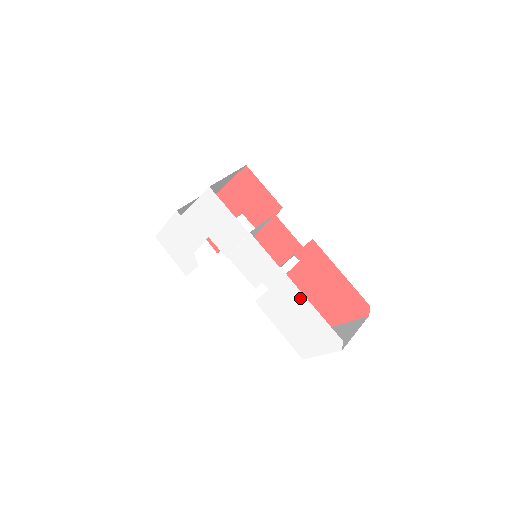
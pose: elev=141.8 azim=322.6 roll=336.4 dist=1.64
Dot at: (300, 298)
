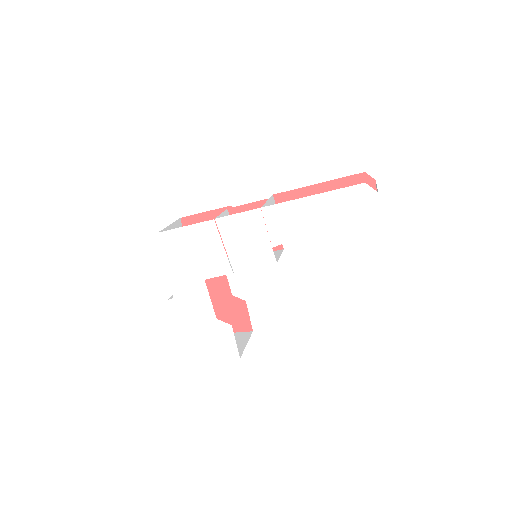
Dot at: (301, 206)
